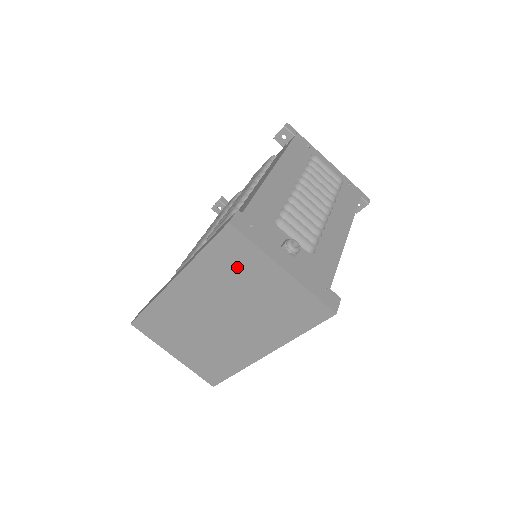
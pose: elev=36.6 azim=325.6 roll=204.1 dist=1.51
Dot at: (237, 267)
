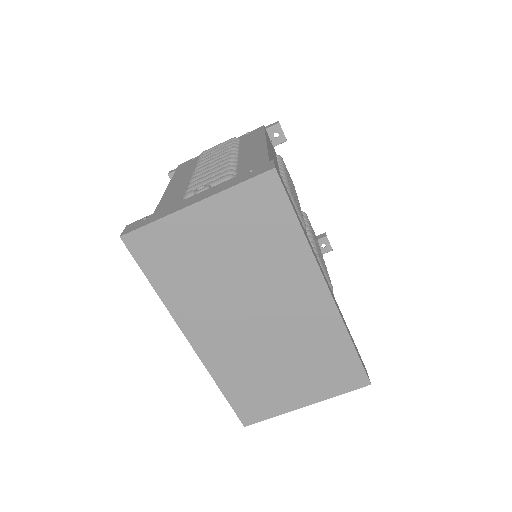
Dot at: (182, 257)
